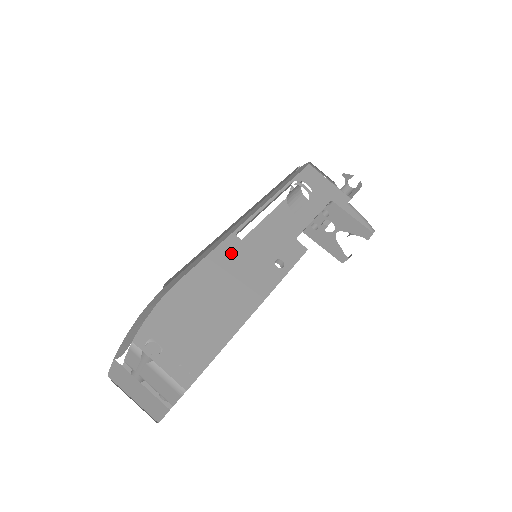
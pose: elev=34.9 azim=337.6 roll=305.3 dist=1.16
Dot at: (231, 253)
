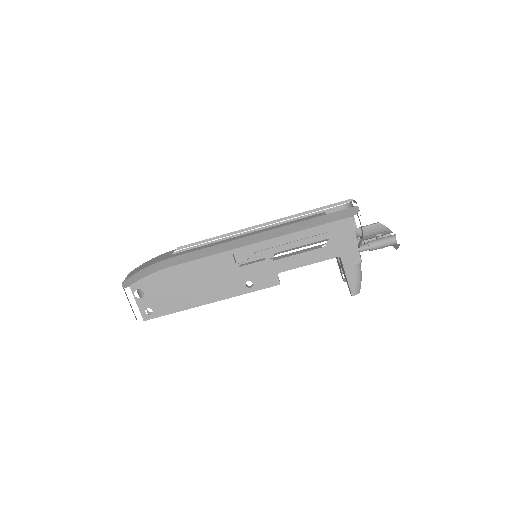
Dot at: (219, 263)
